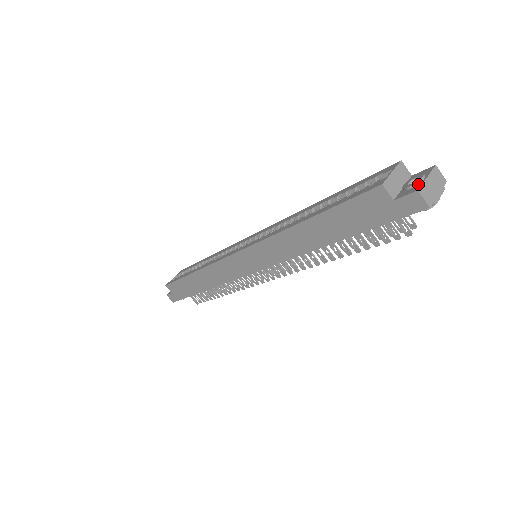
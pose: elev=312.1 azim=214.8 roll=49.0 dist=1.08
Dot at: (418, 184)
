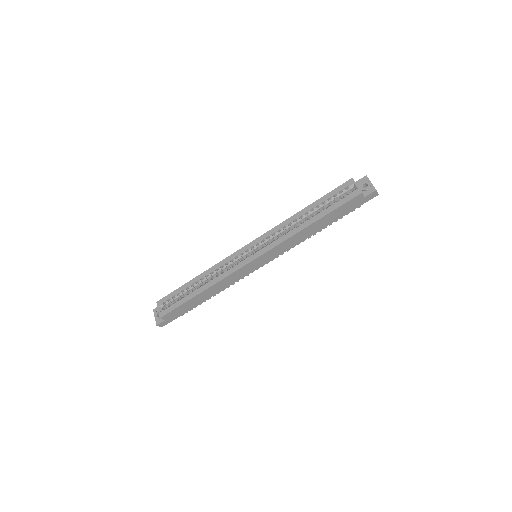
Dot at: (371, 187)
